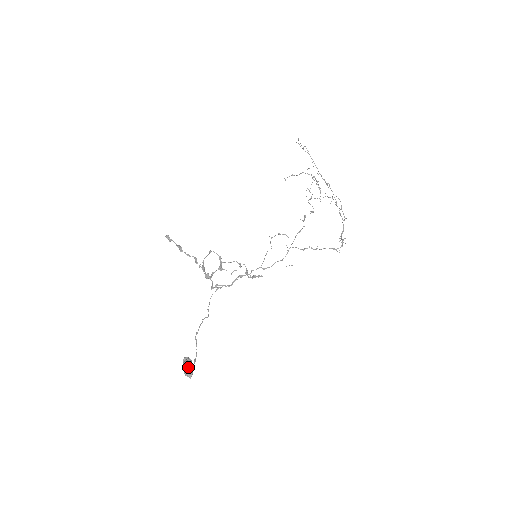
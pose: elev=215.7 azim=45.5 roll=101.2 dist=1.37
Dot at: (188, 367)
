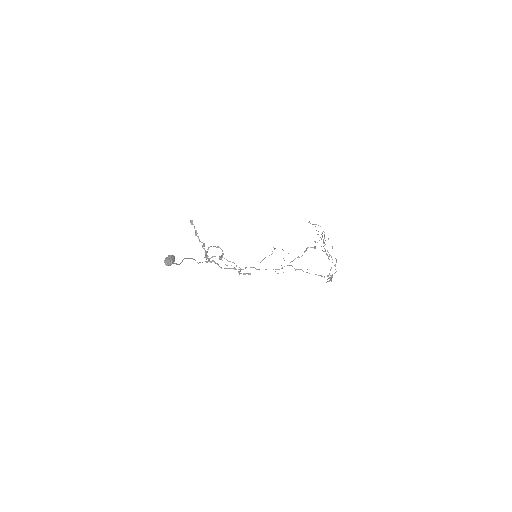
Dot at: (171, 257)
